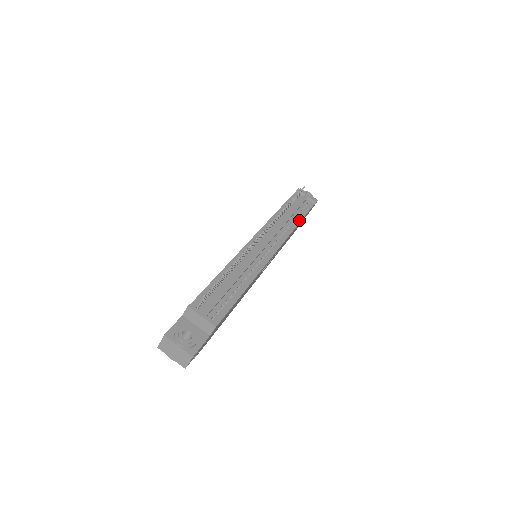
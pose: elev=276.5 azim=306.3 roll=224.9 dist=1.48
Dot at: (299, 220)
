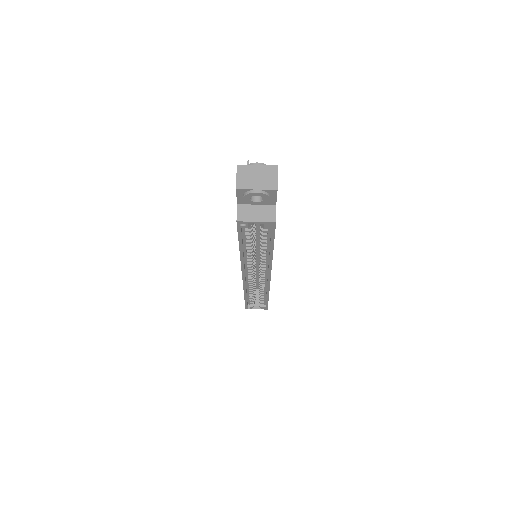
Dot at: occluded
